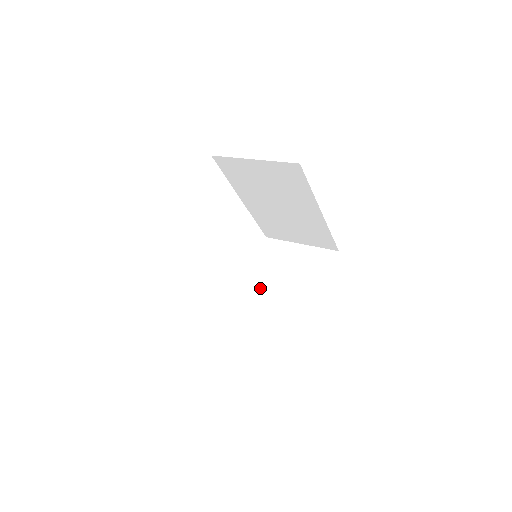
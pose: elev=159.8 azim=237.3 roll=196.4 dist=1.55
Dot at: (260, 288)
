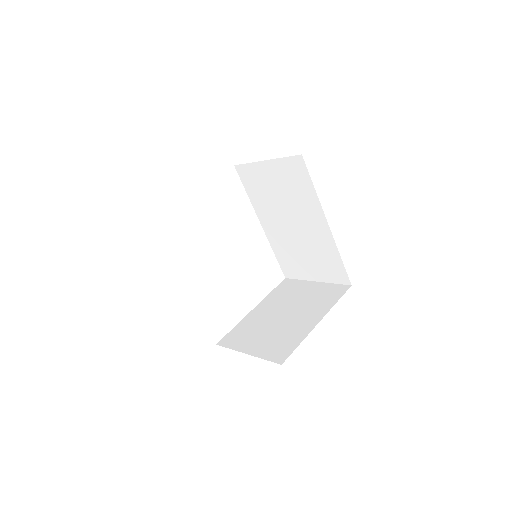
Dot at: (264, 314)
